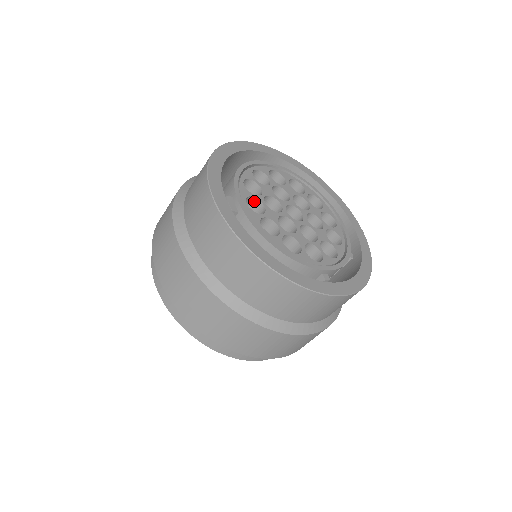
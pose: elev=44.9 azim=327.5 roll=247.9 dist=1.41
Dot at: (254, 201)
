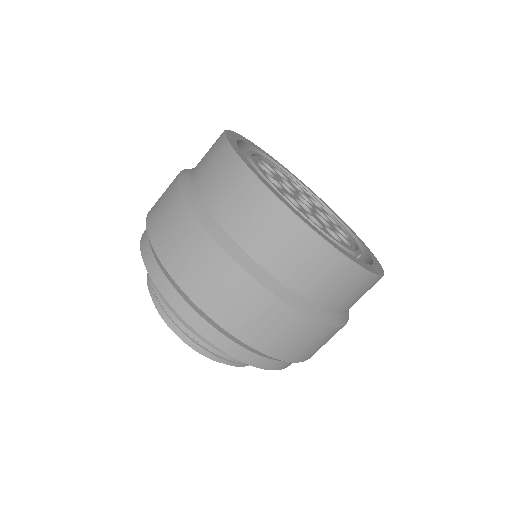
Dot at: occluded
